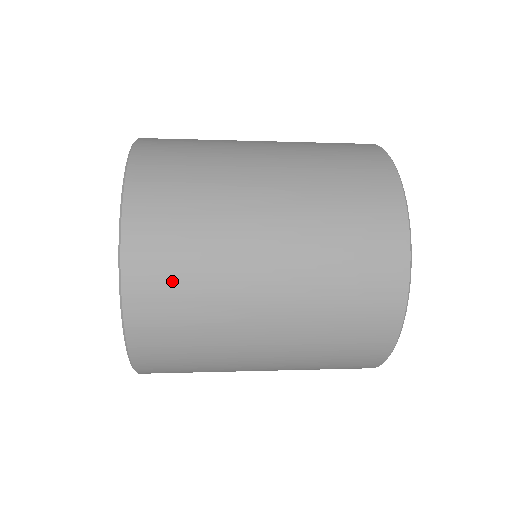
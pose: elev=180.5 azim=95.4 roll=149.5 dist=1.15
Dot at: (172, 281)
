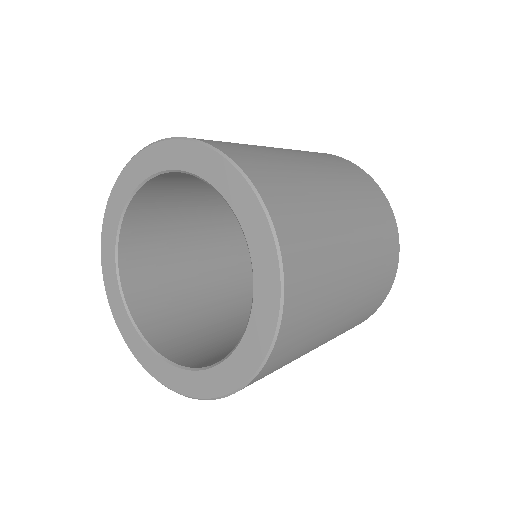
Dot at: (284, 186)
